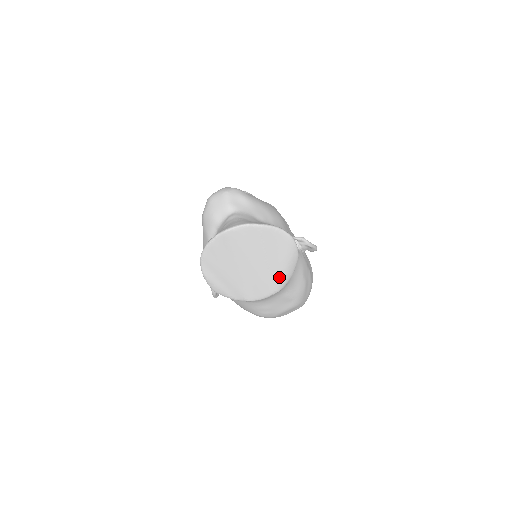
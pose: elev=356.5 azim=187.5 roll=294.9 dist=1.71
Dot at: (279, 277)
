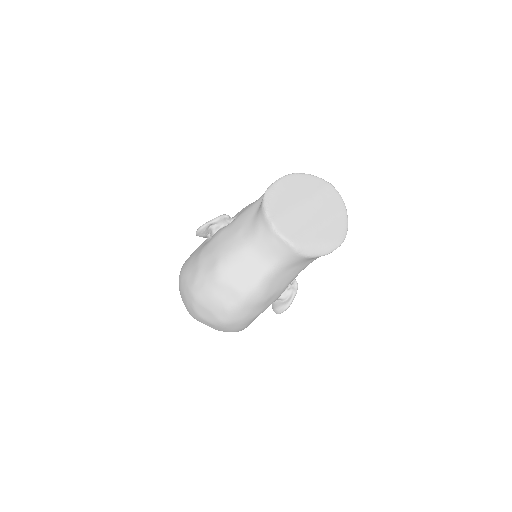
Dot at: (308, 241)
